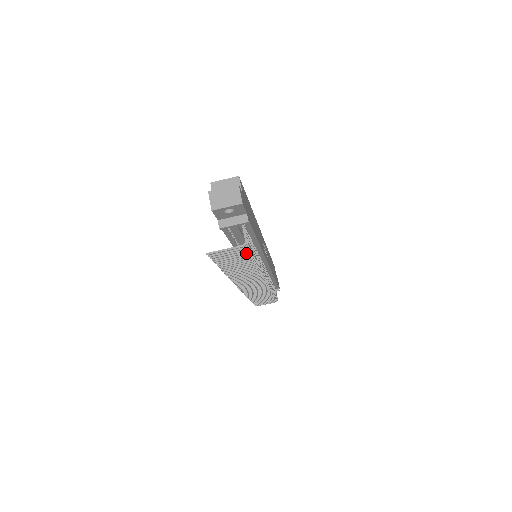
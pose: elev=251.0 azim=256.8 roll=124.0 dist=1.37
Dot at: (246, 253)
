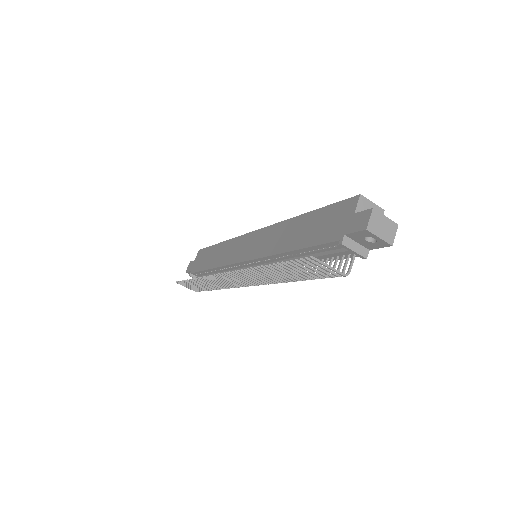
Dot at: (326, 277)
